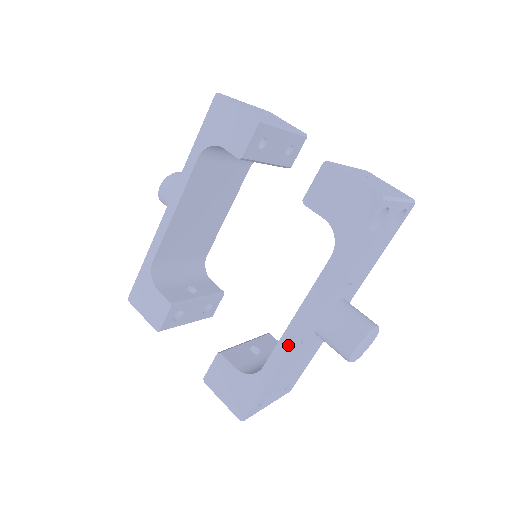
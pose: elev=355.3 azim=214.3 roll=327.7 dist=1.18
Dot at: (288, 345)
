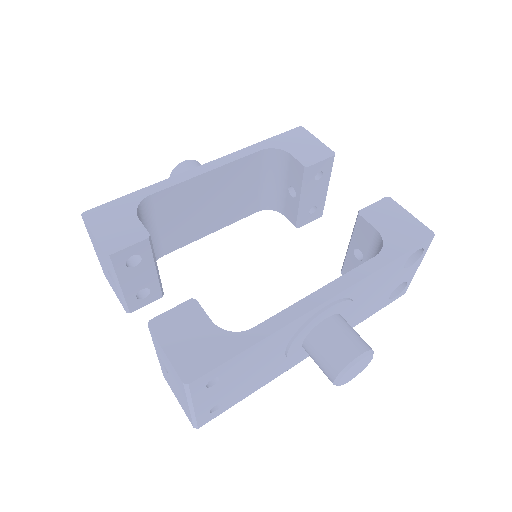
Dot at: (299, 314)
